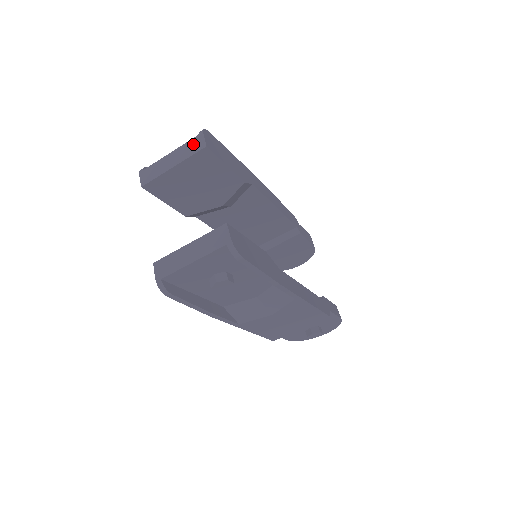
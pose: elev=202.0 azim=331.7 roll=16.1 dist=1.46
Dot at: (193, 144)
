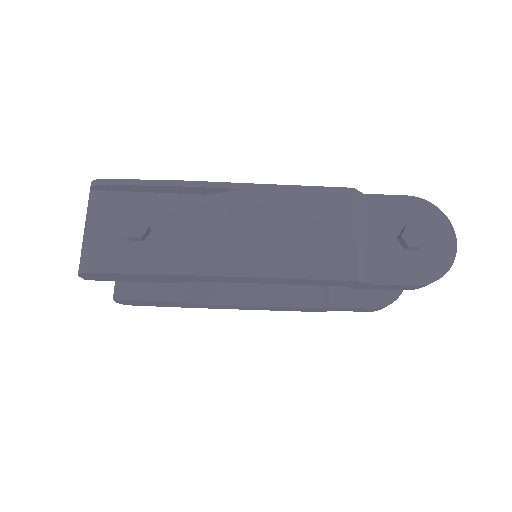
Dot at: occluded
